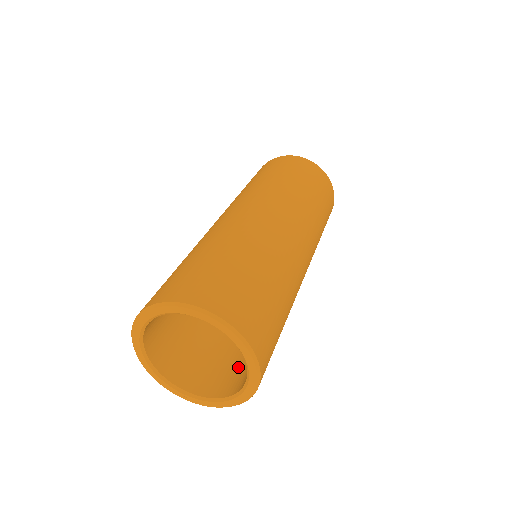
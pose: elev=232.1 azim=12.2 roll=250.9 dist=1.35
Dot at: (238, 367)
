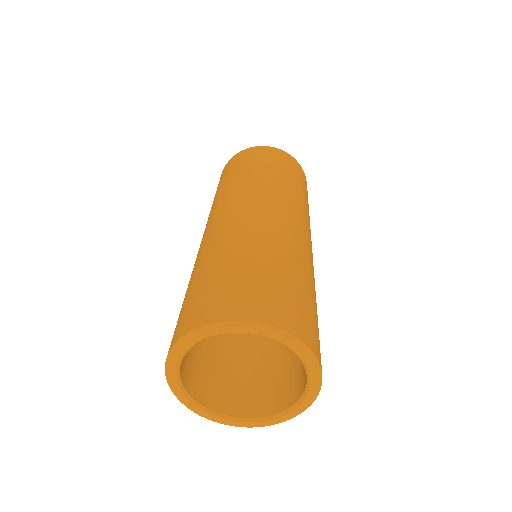
Dot at: (242, 381)
